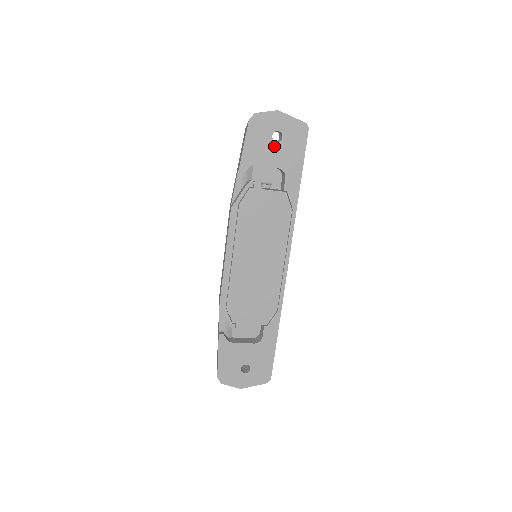
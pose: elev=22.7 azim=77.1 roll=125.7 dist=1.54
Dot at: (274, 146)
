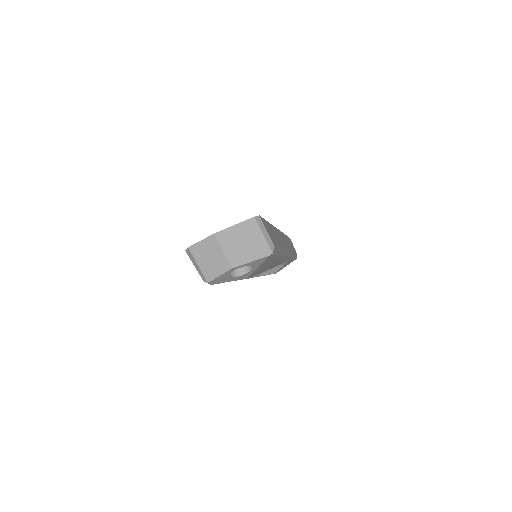
Dot at: occluded
